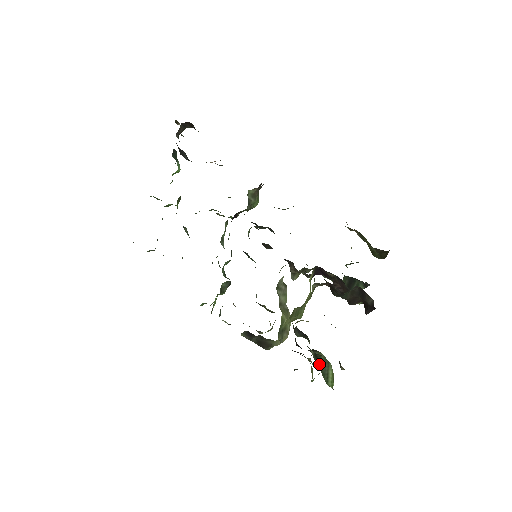
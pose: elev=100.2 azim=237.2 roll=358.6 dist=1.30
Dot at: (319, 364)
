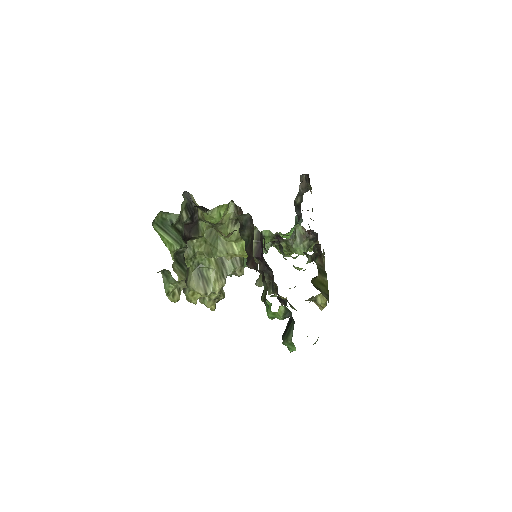
Dot at: (178, 260)
